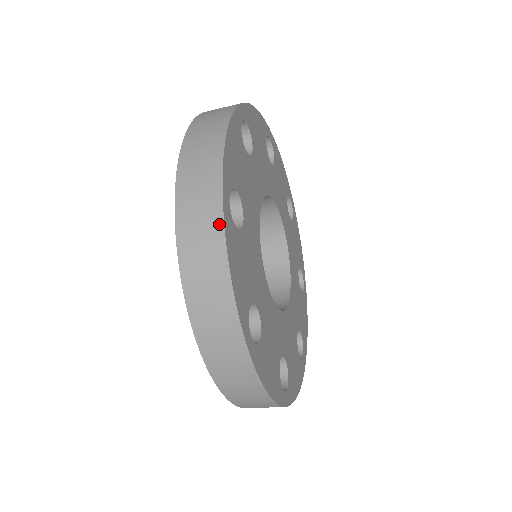
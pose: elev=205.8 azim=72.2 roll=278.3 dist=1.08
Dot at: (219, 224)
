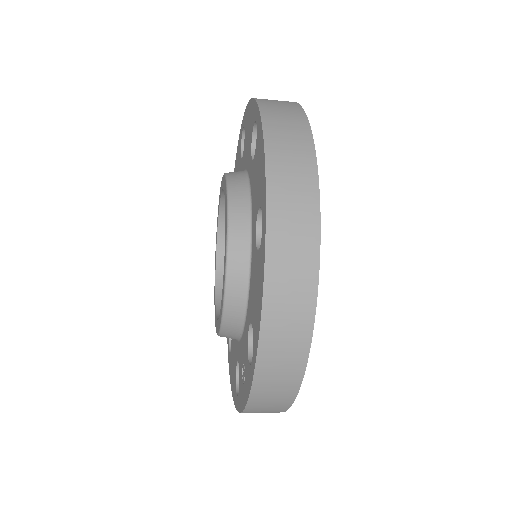
Dot at: (315, 254)
